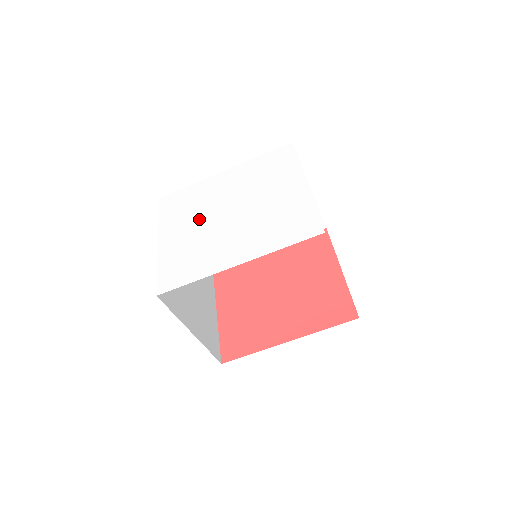
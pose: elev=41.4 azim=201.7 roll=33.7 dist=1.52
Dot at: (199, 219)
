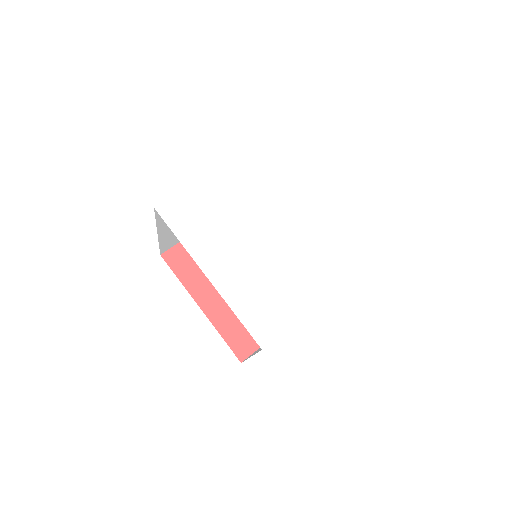
Dot at: (253, 201)
